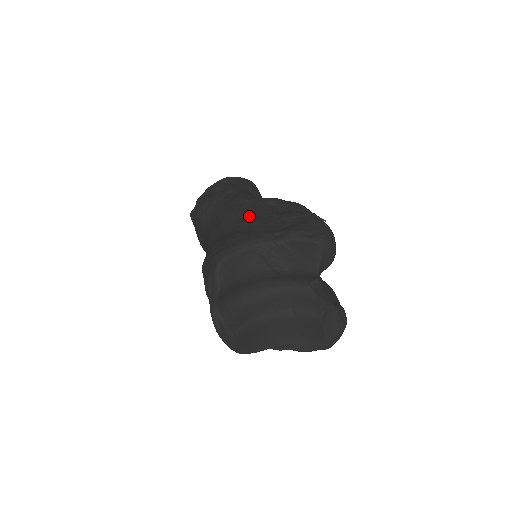
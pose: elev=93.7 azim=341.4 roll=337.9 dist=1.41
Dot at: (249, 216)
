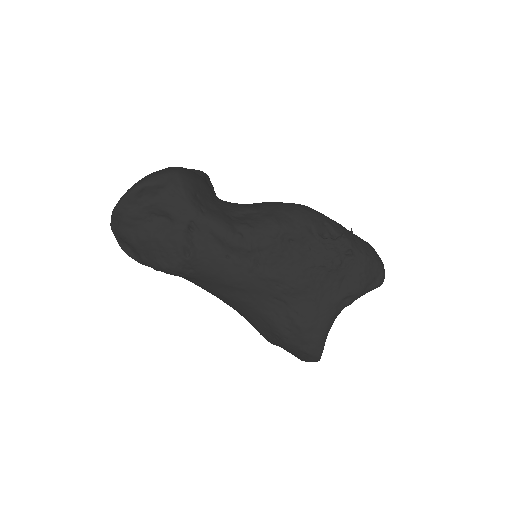
Dot at: (286, 281)
